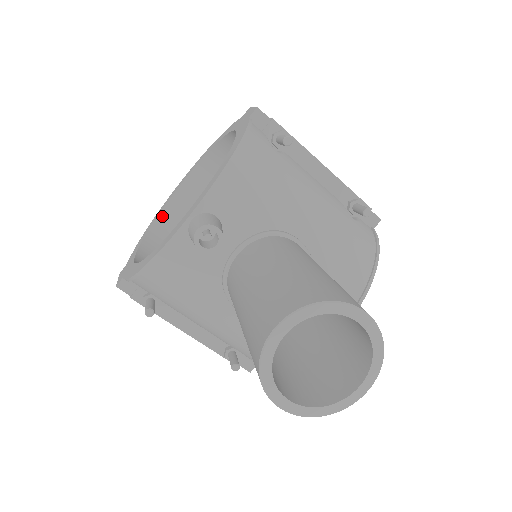
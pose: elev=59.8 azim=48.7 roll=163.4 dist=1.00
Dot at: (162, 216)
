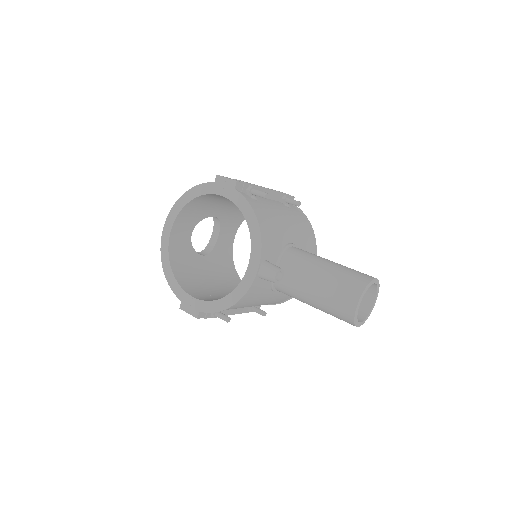
Dot at: (171, 258)
